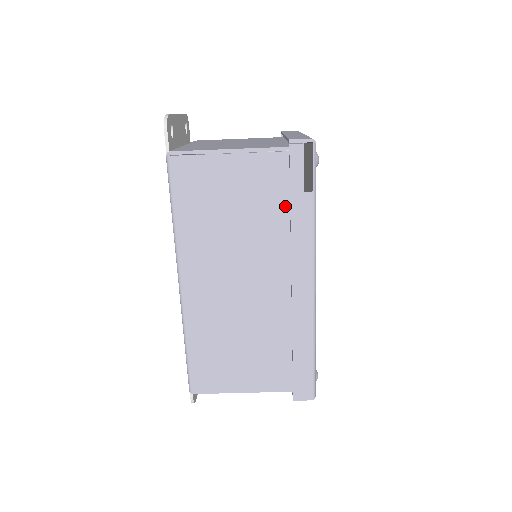
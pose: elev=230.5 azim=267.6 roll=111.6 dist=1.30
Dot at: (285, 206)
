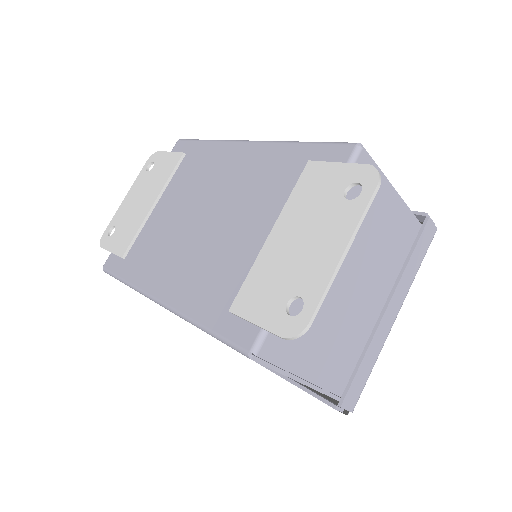
Dot at: occluded
